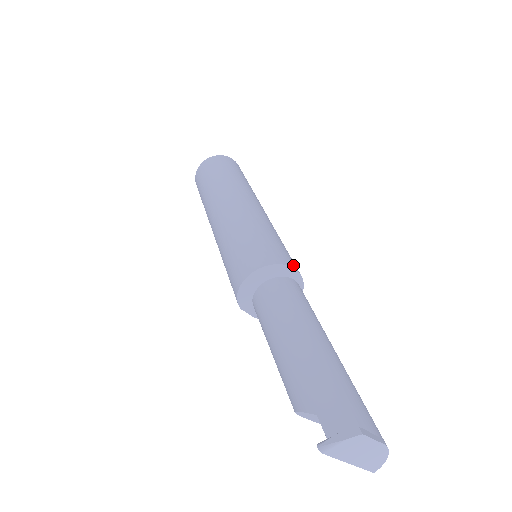
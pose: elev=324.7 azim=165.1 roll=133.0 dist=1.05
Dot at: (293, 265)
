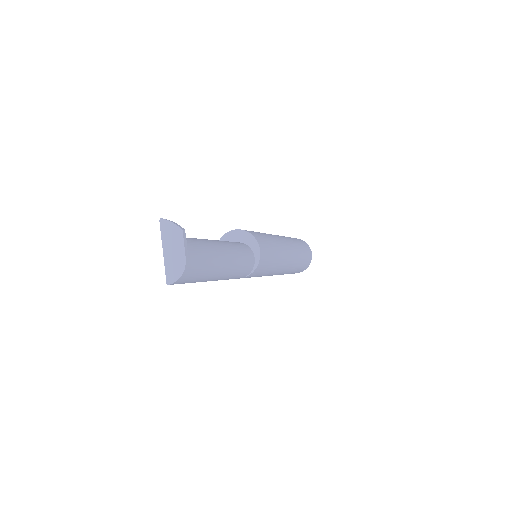
Dot at: (262, 250)
